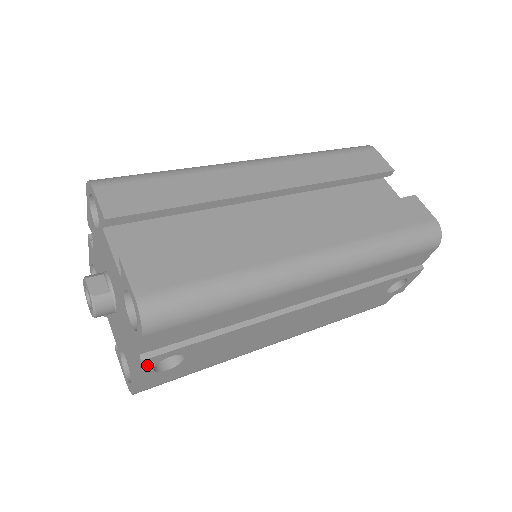
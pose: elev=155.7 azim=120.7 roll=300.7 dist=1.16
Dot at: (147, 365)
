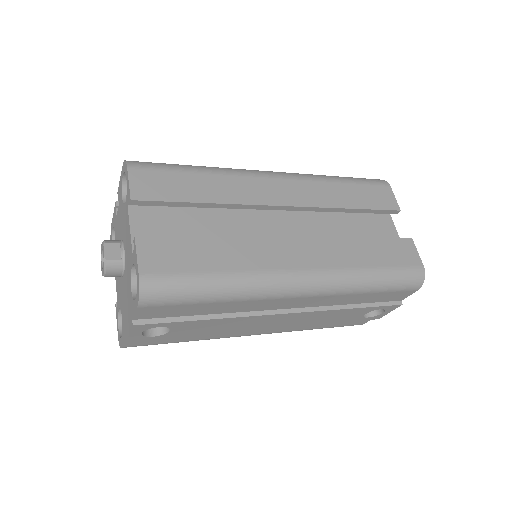
Dot at: (137, 329)
